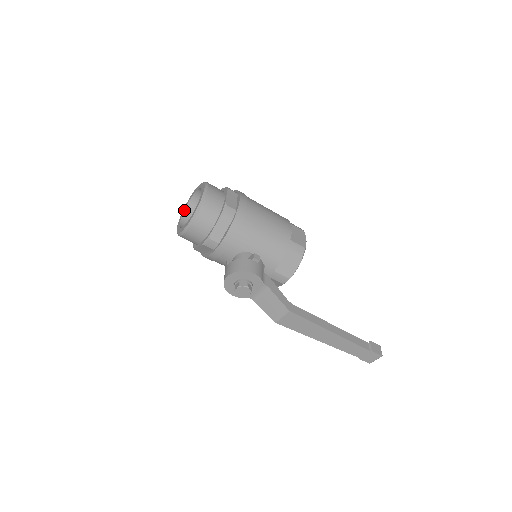
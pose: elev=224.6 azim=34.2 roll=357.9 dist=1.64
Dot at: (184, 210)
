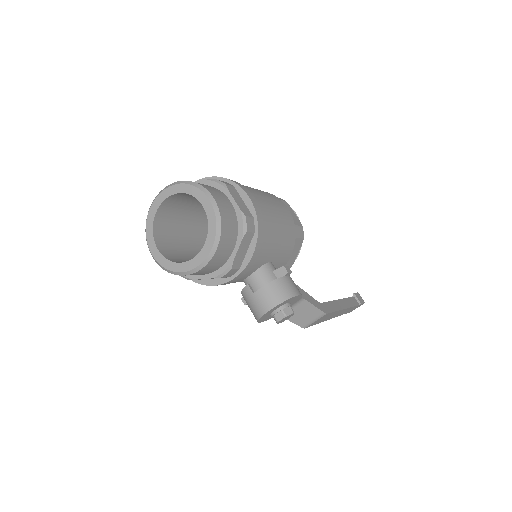
Dot at: (152, 226)
